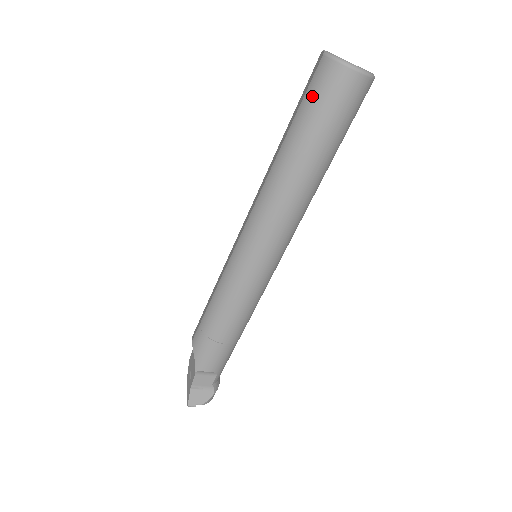
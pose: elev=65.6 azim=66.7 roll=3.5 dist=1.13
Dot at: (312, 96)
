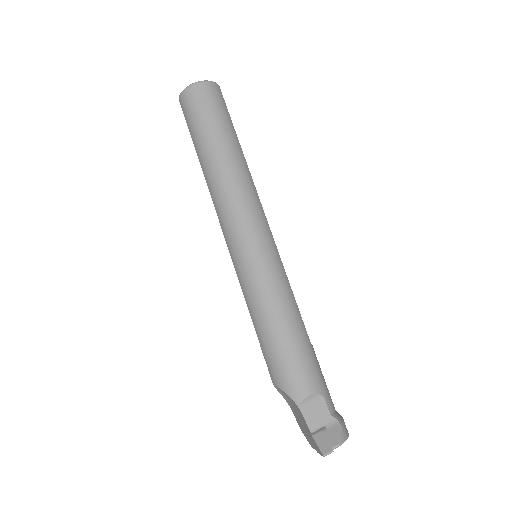
Dot at: (189, 118)
